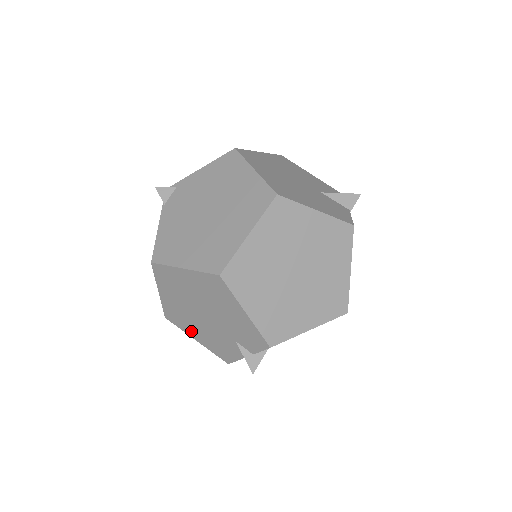
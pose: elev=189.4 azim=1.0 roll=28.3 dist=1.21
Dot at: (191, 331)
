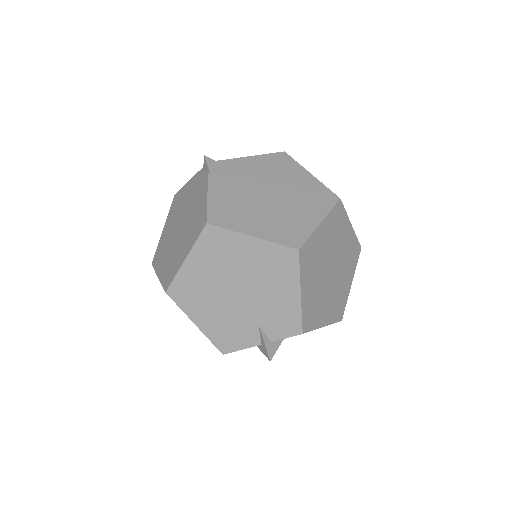
Dot at: (197, 311)
